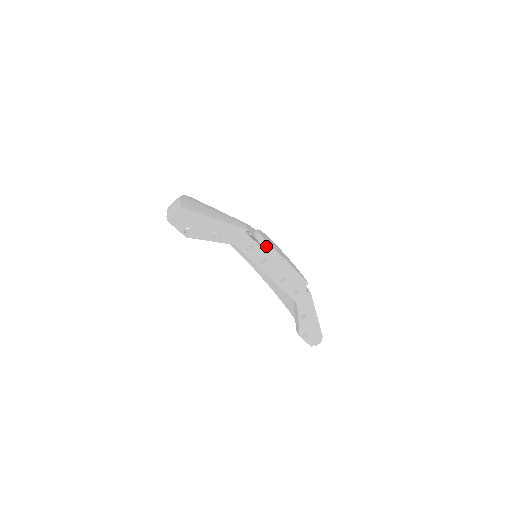
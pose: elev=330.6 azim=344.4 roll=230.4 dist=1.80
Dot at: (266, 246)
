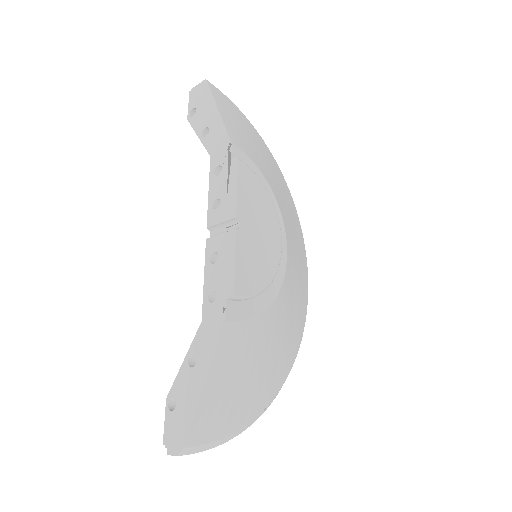
Dot at: (233, 181)
